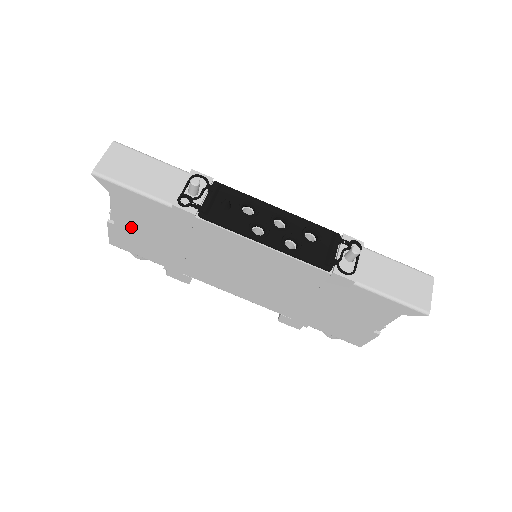
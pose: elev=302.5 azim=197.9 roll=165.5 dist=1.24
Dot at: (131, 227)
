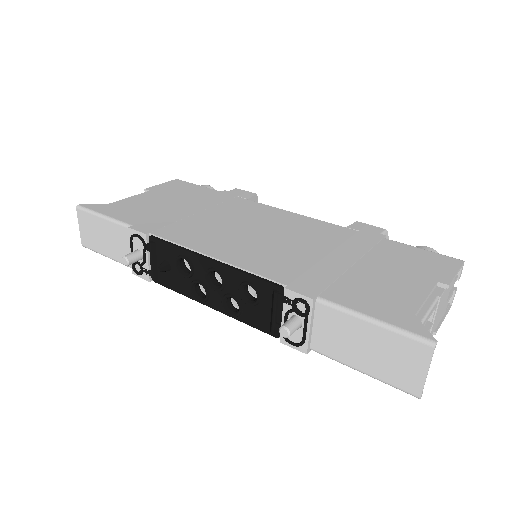
Dot at: occluded
